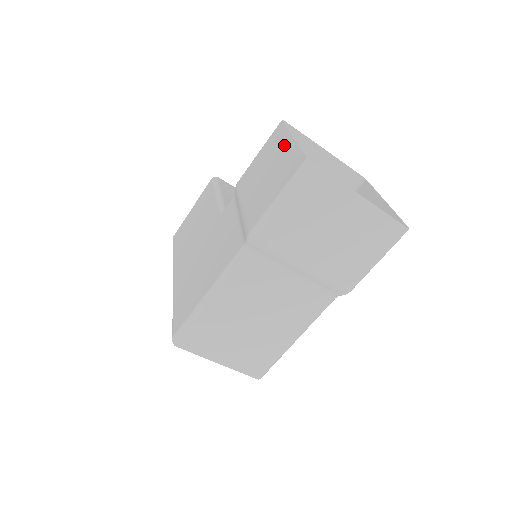
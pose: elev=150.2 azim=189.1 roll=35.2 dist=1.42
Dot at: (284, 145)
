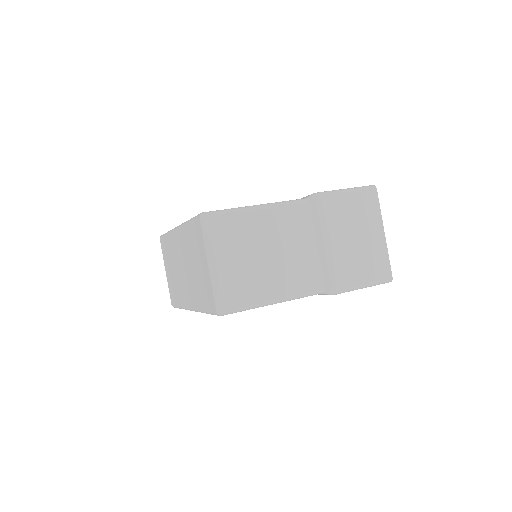
Dot at: occluded
